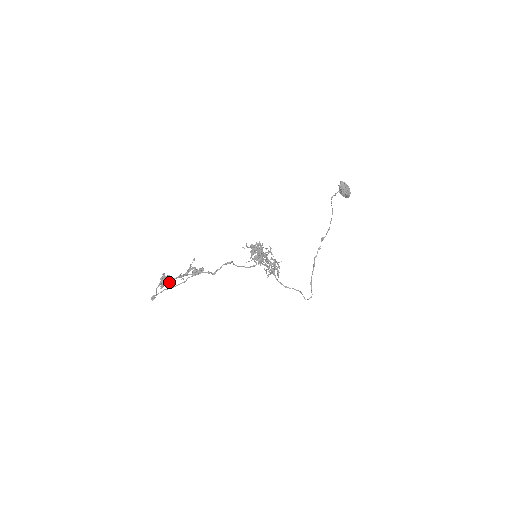
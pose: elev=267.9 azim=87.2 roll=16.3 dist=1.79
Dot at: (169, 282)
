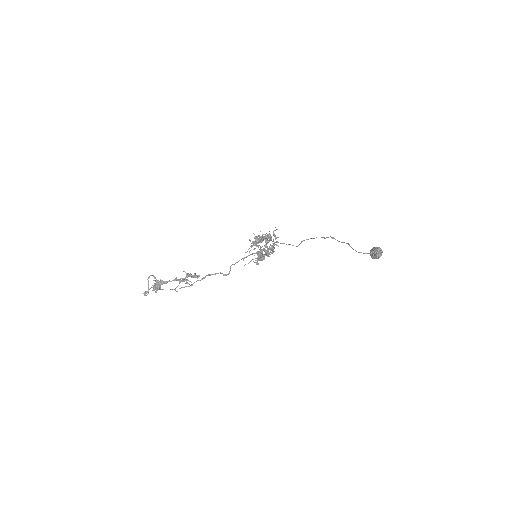
Dot at: occluded
